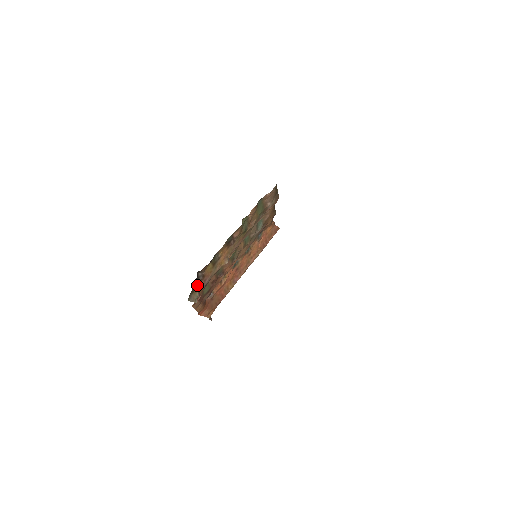
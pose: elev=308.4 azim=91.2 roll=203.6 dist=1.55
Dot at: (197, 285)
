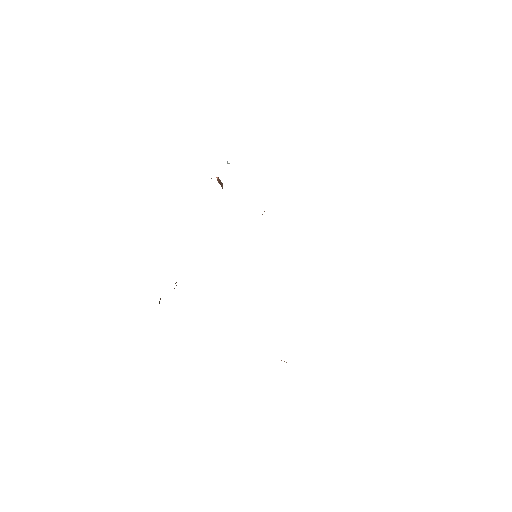
Dot at: occluded
